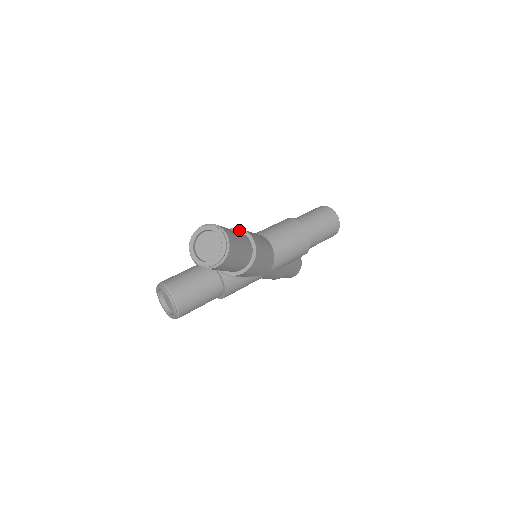
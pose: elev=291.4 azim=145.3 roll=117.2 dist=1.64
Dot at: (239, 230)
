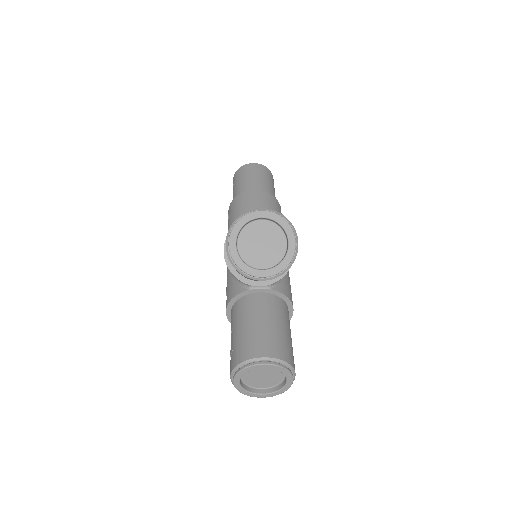
Dot at: occluded
